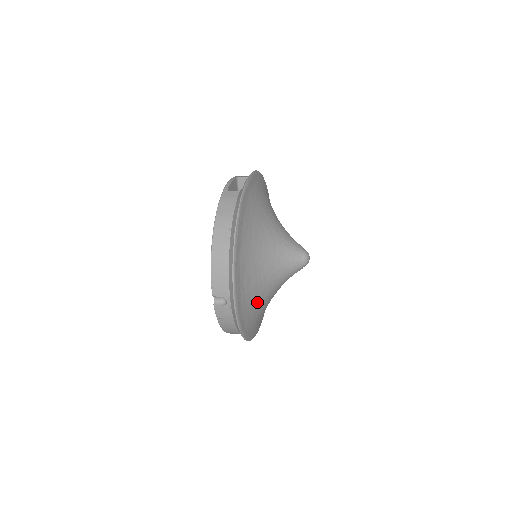
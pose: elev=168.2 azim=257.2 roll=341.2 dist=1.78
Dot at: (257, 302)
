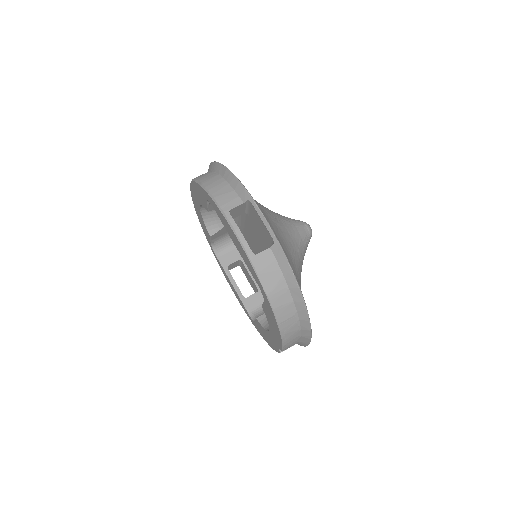
Dot at: occluded
